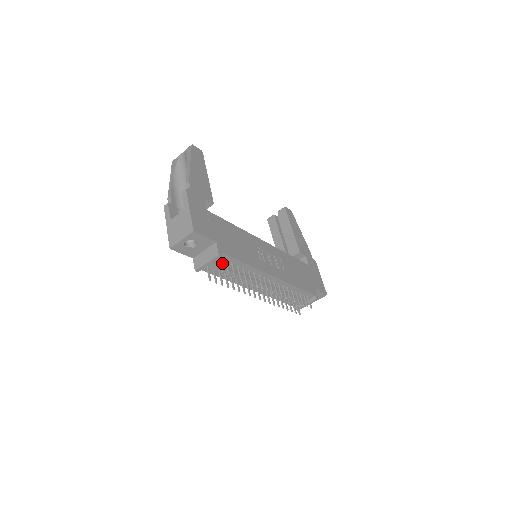
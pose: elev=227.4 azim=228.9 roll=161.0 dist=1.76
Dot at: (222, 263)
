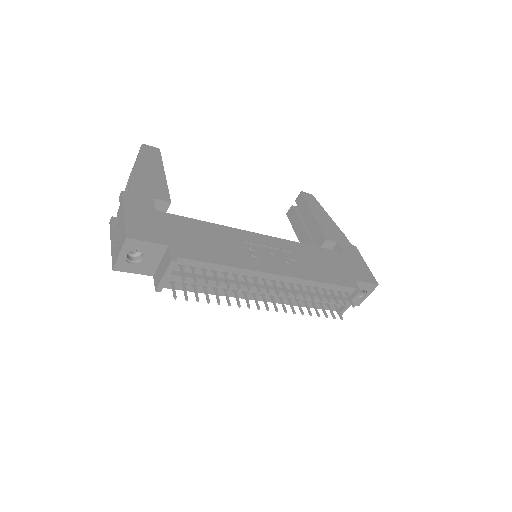
Dot at: (183, 271)
